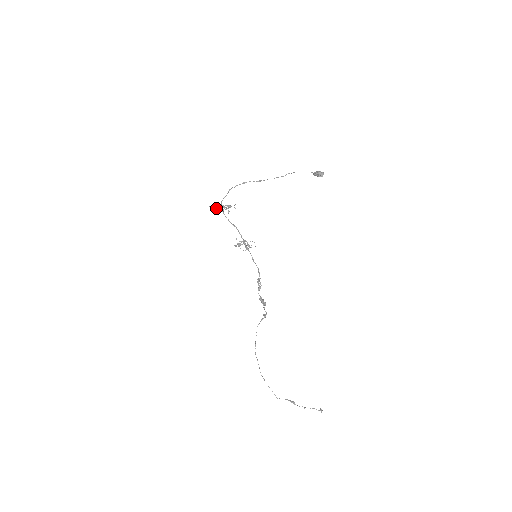
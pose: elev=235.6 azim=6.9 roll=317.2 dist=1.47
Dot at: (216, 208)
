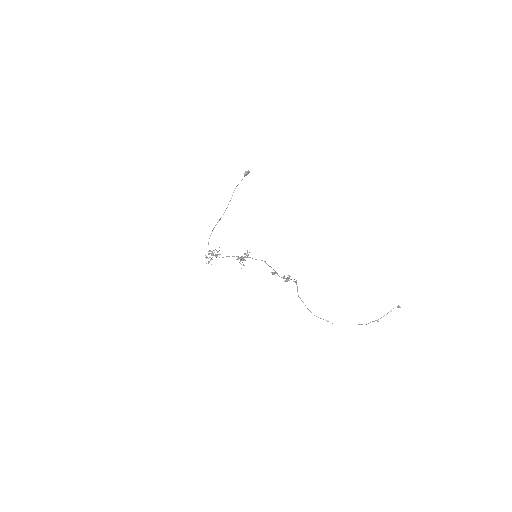
Dot at: (209, 262)
